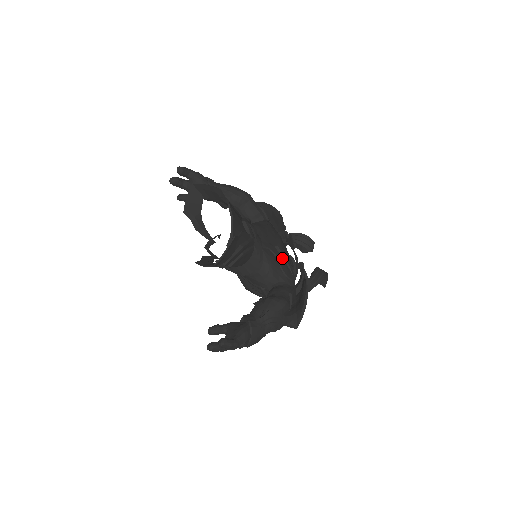
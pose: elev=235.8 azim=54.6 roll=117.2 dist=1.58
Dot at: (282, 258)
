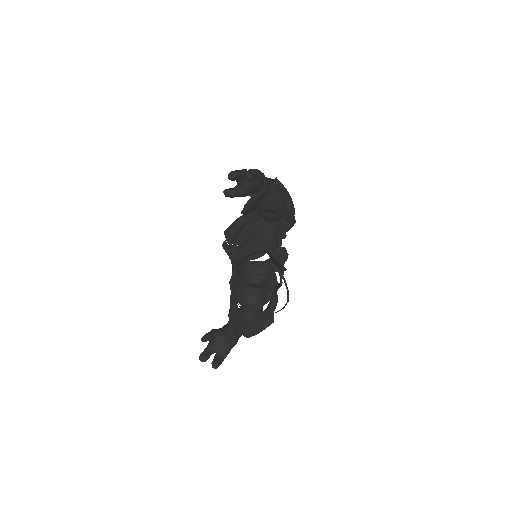
Dot at: occluded
